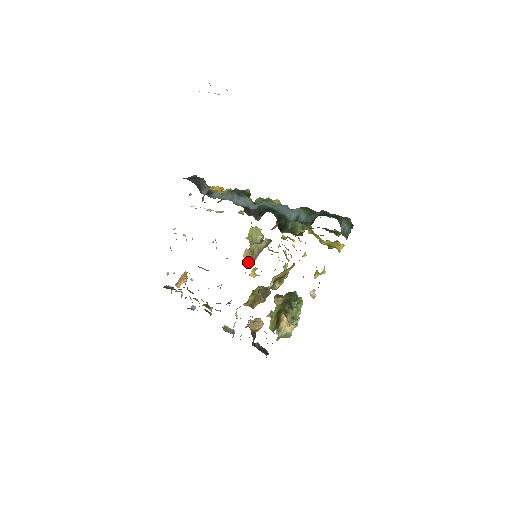
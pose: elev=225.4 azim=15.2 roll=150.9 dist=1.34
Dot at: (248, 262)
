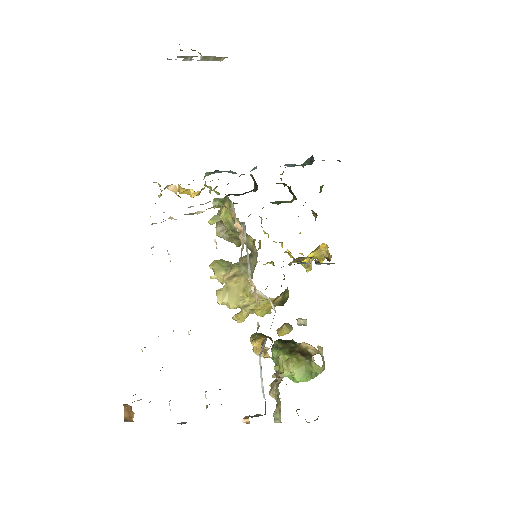
Dot at: (230, 301)
